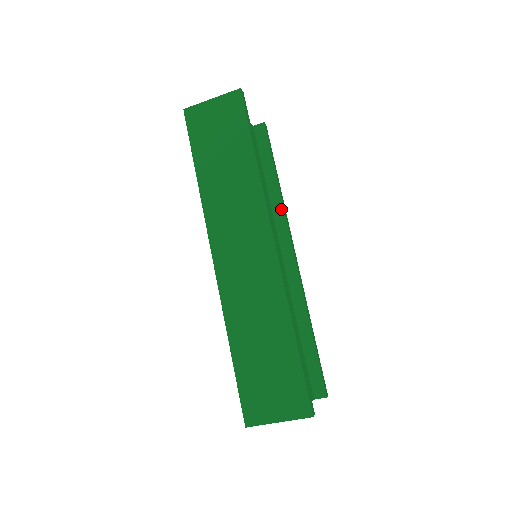
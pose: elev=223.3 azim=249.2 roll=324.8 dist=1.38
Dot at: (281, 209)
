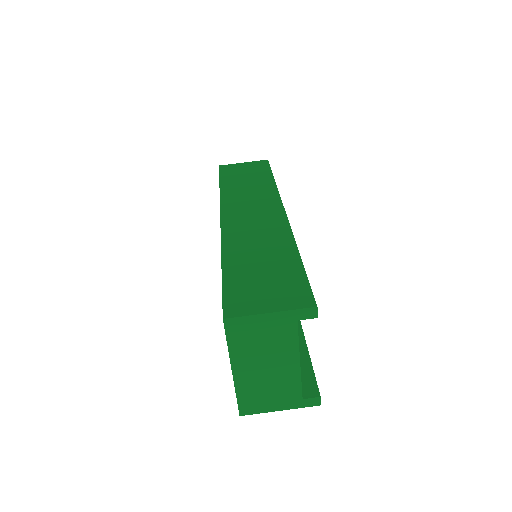
Dot at: occluded
